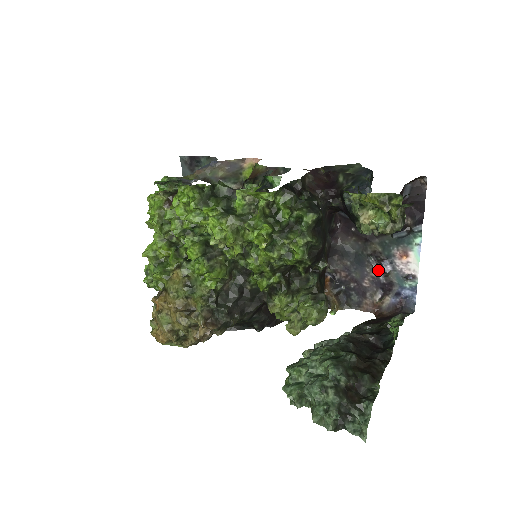
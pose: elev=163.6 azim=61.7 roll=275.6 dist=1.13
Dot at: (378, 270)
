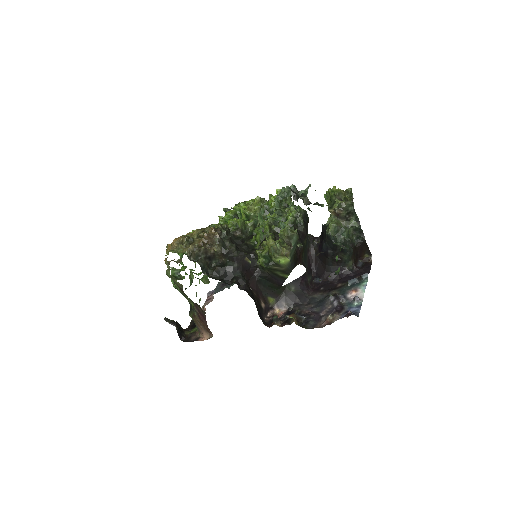
Dot at: (334, 301)
